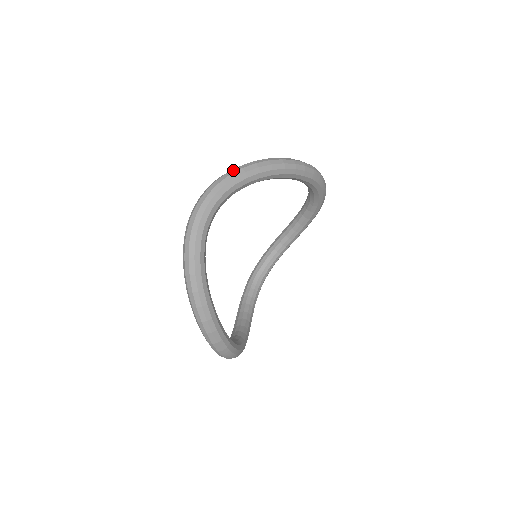
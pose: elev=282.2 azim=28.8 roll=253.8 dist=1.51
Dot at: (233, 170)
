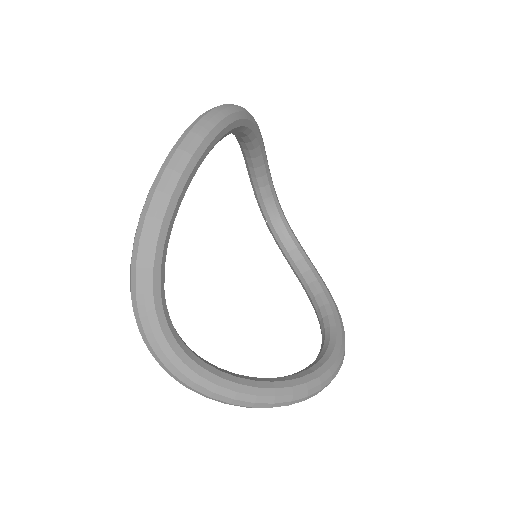
Dot at: (131, 279)
